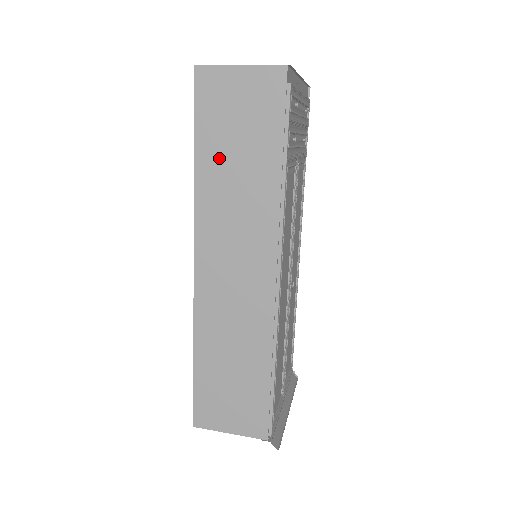
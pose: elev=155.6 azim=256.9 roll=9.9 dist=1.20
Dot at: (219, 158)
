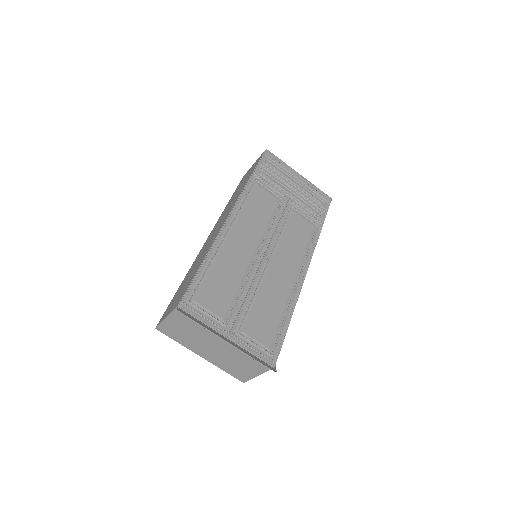
Dot at: occluded
